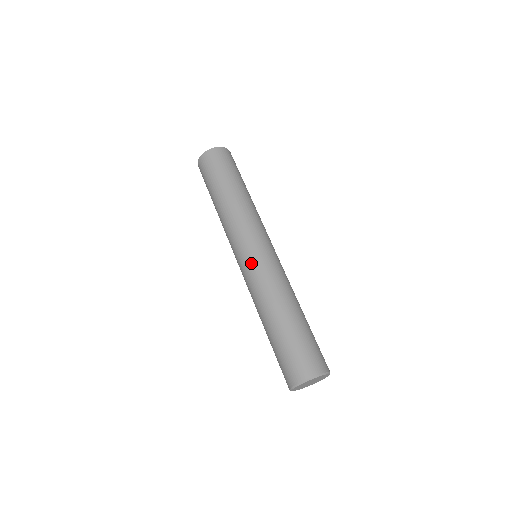
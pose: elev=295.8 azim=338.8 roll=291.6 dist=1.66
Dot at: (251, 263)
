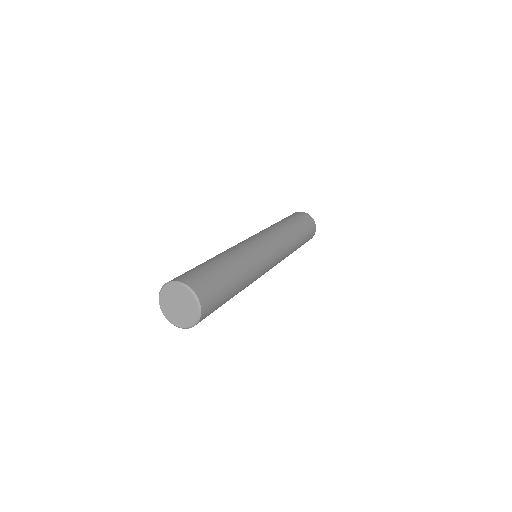
Dot at: occluded
